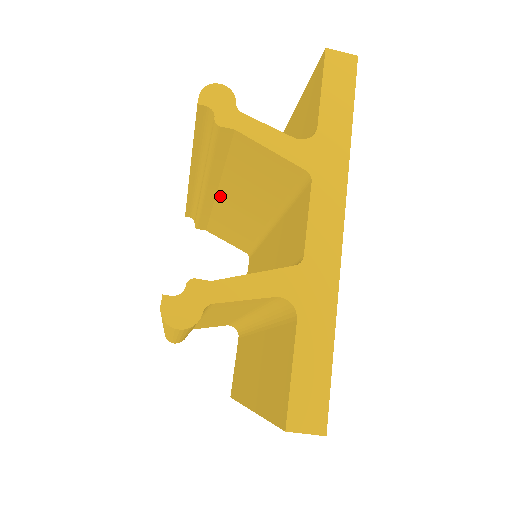
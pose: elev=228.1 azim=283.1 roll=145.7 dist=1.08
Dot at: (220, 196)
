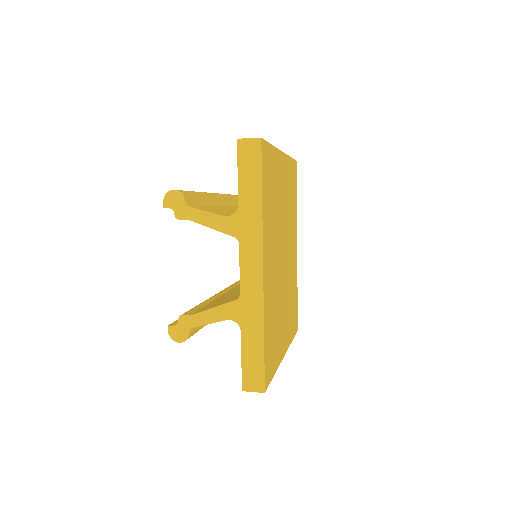
Dot at: occluded
